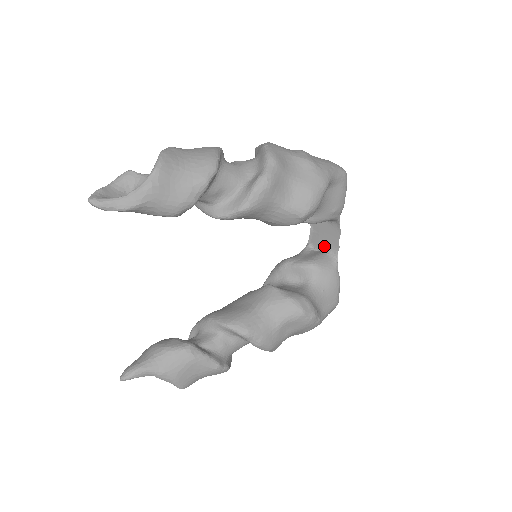
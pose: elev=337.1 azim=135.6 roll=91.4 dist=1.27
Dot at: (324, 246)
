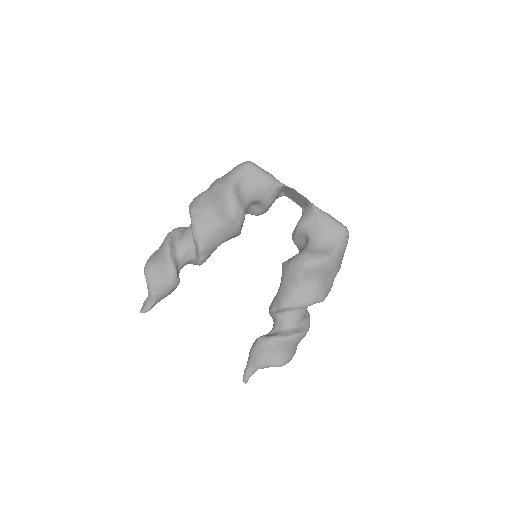
Dot at: (304, 203)
